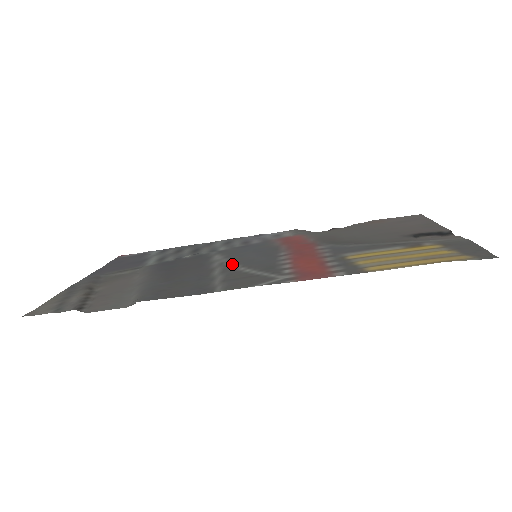
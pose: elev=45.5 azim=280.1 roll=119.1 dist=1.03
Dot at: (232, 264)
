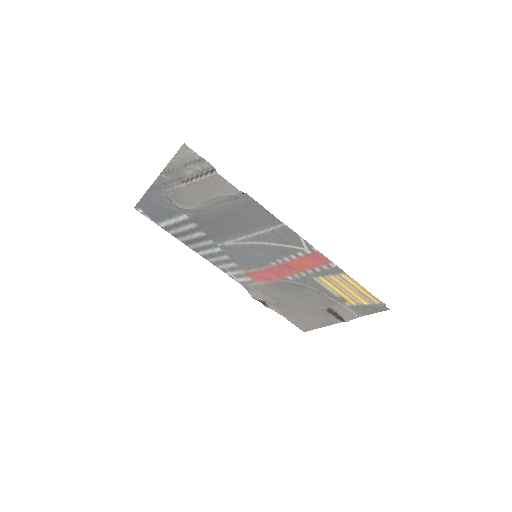
Dot at: (253, 243)
